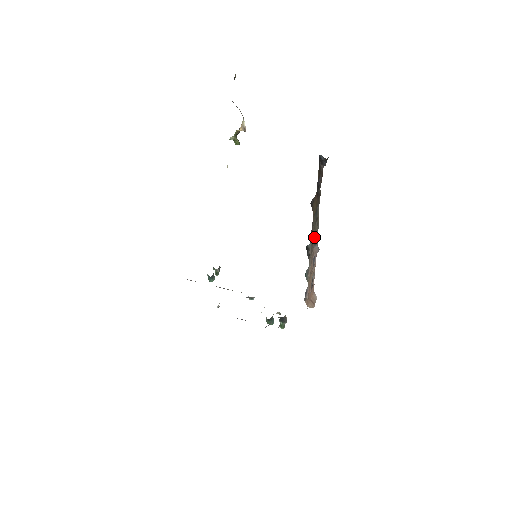
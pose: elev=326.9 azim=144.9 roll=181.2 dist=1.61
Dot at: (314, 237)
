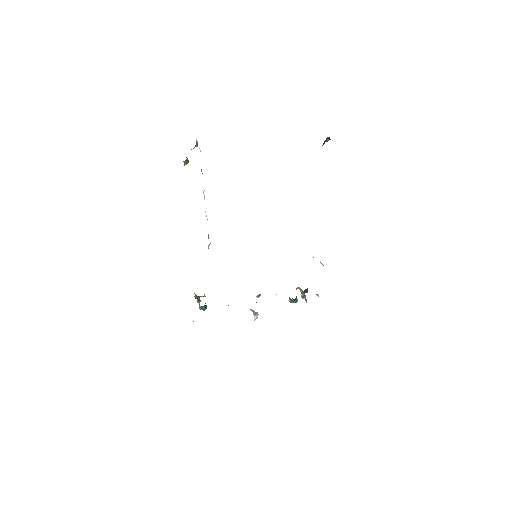
Dot at: occluded
